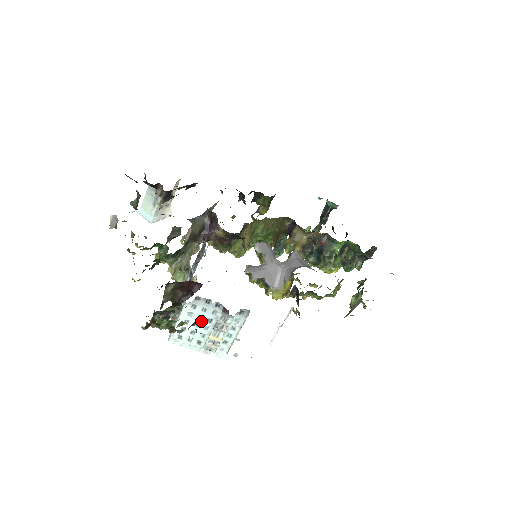
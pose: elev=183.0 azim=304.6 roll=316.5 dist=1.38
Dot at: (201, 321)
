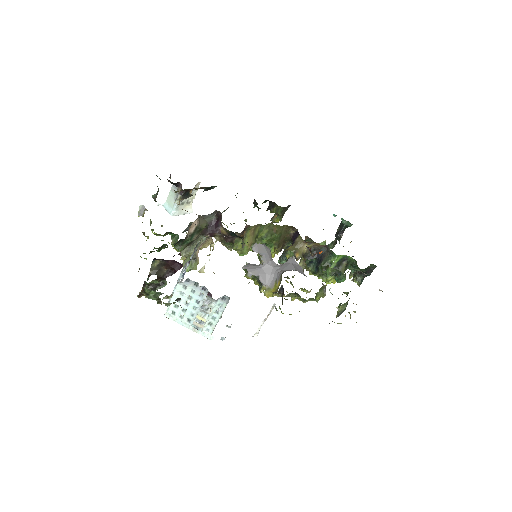
Dot at: (190, 301)
